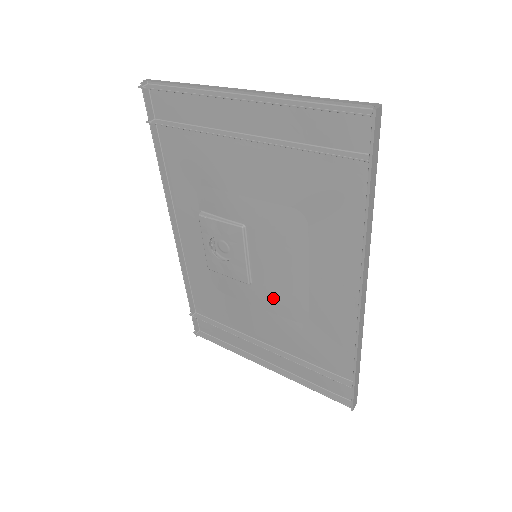
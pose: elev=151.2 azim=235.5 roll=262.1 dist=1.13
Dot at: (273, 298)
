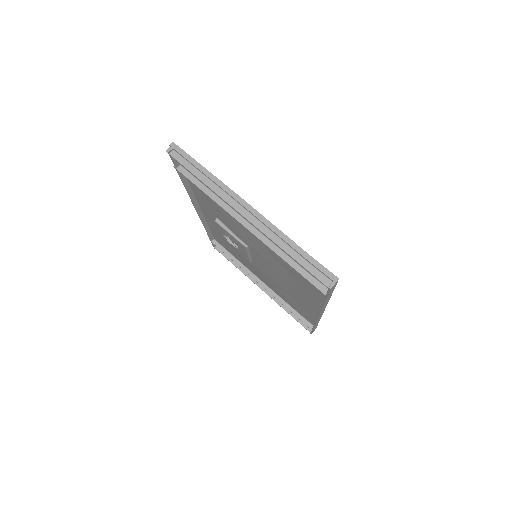
Dot at: (266, 276)
